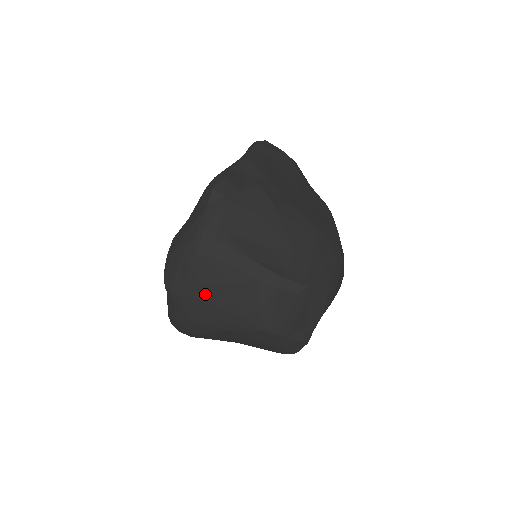
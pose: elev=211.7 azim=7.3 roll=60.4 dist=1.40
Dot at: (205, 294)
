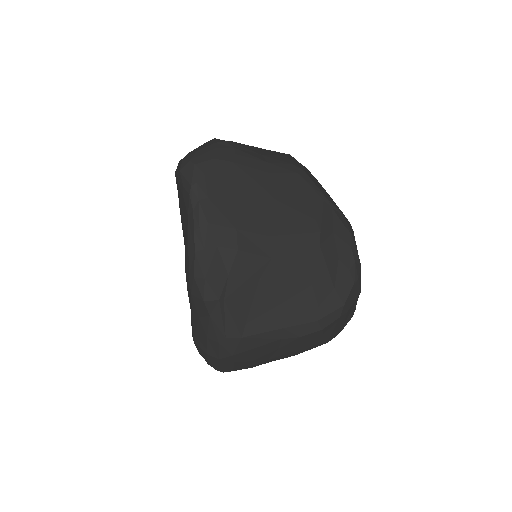
Dot at: (257, 361)
